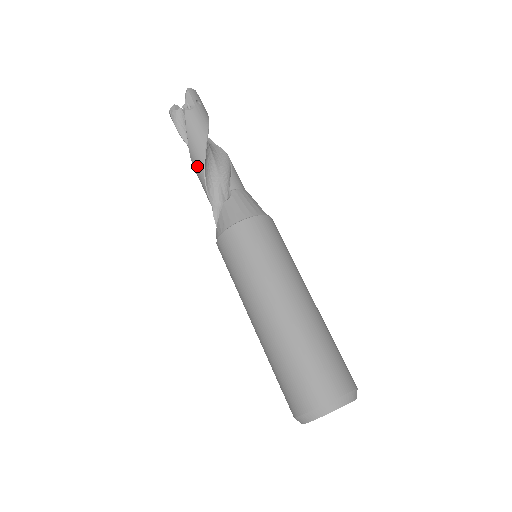
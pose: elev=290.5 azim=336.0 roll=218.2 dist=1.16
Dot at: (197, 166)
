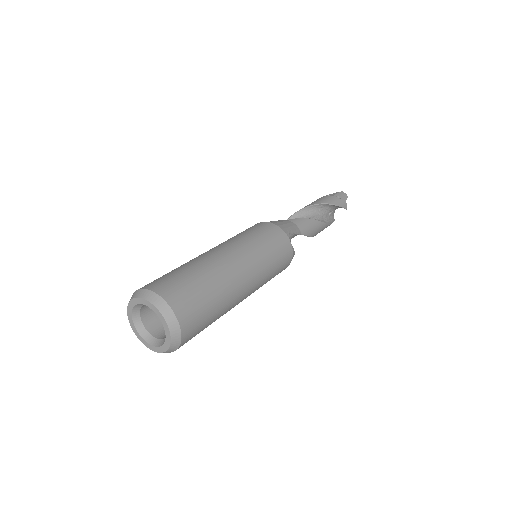
Dot at: occluded
